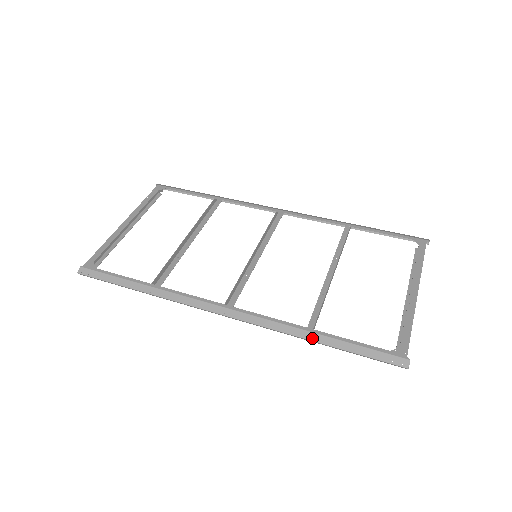
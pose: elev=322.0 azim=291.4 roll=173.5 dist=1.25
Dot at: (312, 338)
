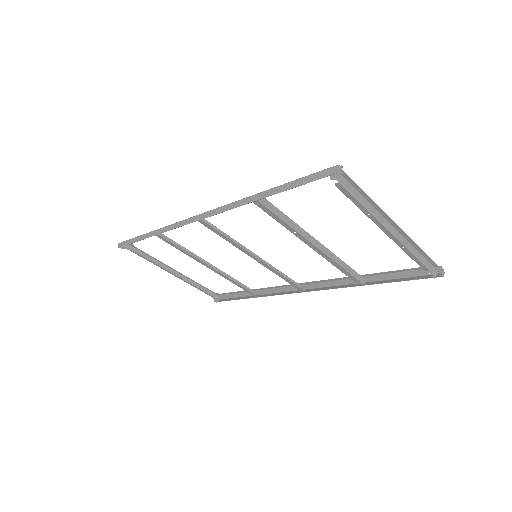
Dot at: (258, 194)
